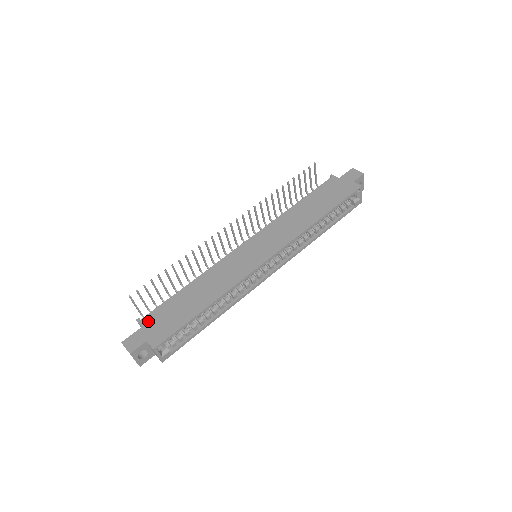
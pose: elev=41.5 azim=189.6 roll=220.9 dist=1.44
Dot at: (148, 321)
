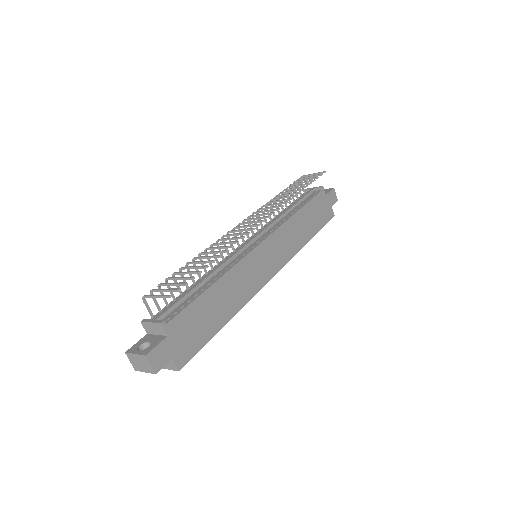
Dot at: (174, 329)
